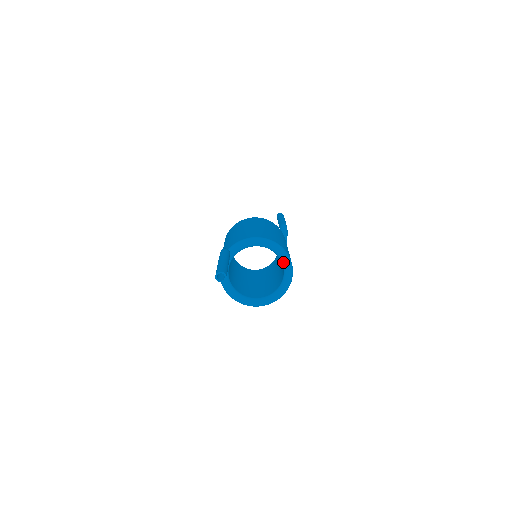
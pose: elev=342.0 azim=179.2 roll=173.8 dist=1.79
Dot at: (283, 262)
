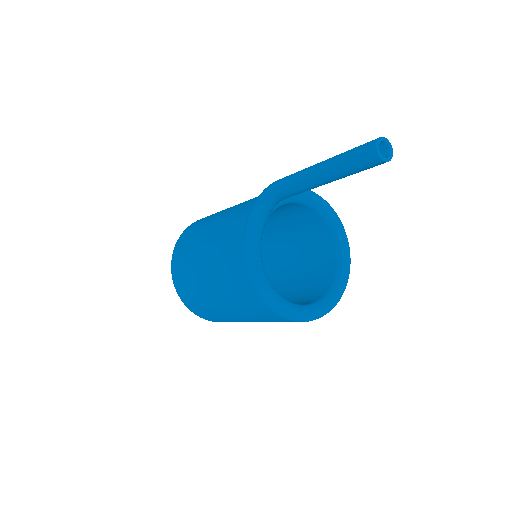
Dot at: (338, 233)
